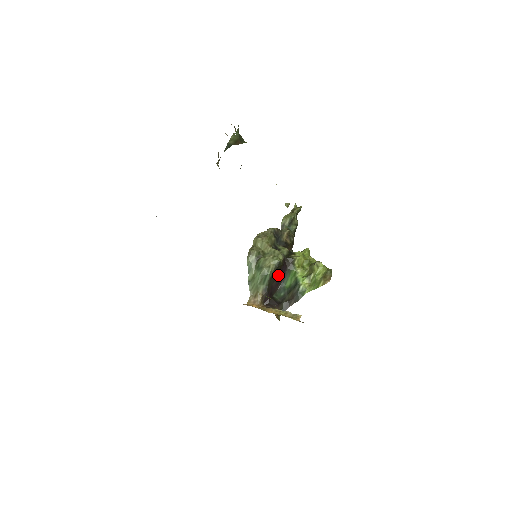
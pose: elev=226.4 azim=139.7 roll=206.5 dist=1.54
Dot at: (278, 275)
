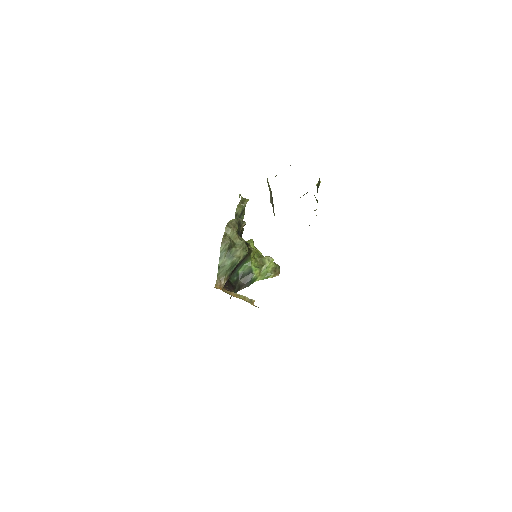
Dot at: occluded
